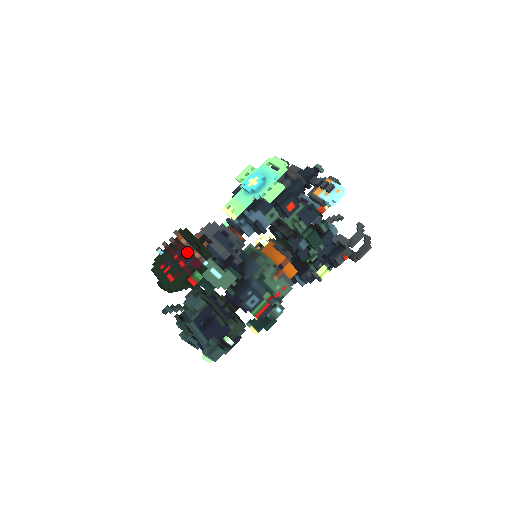
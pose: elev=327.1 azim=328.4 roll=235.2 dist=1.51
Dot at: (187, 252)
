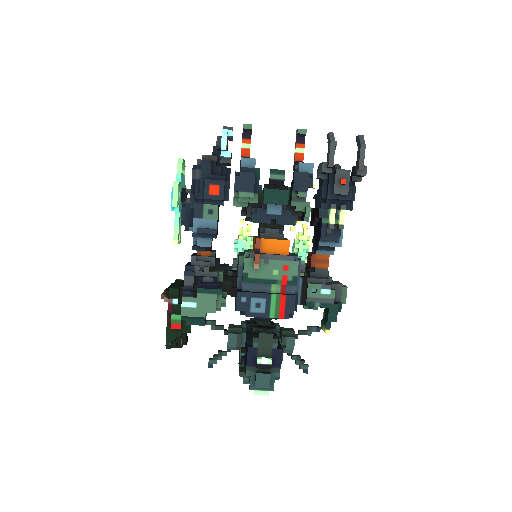
Dot at: occluded
